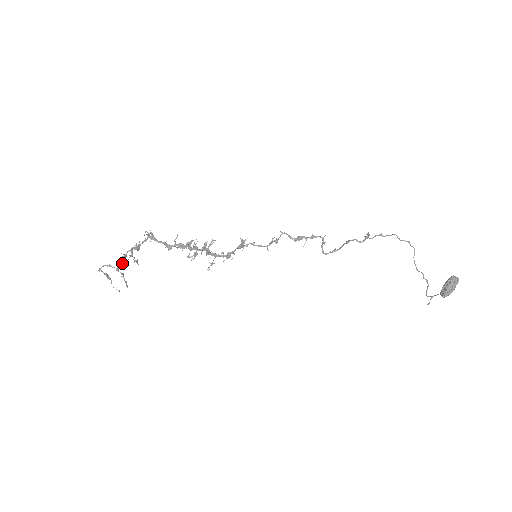
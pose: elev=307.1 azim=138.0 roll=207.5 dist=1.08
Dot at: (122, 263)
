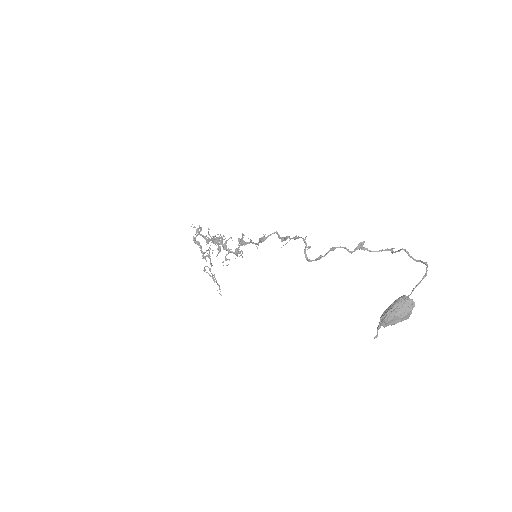
Dot at: (211, 264)
